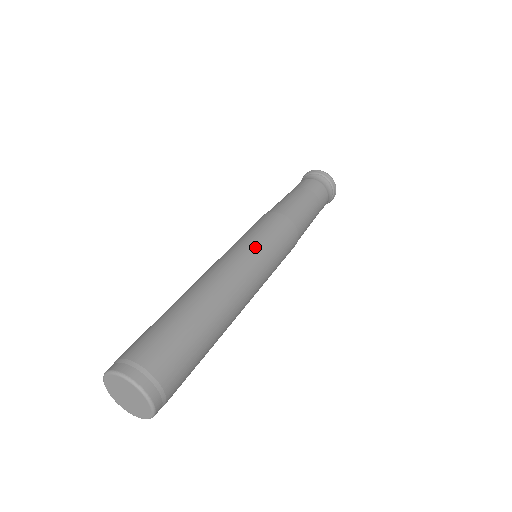
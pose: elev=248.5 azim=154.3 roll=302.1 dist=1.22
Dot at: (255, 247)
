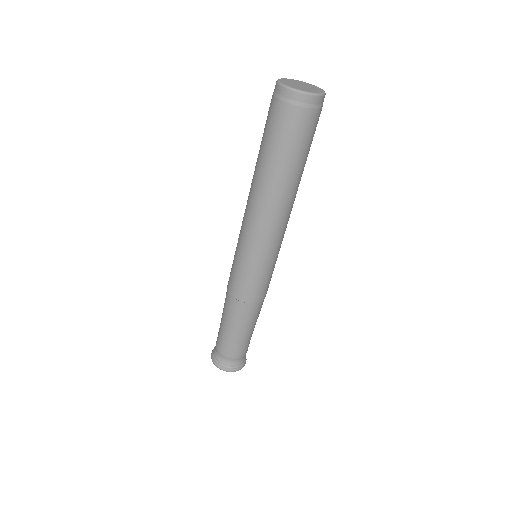
Dot at: occluded
